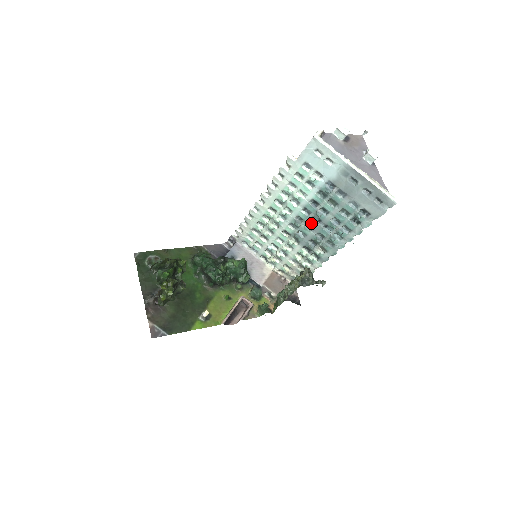
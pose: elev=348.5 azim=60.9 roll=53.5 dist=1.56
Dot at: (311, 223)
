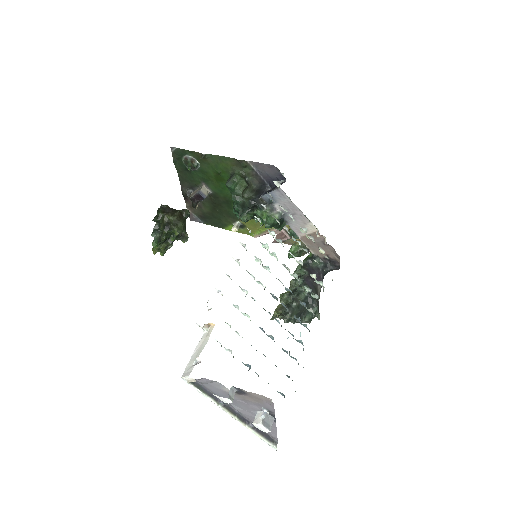
Dot at: occluded
